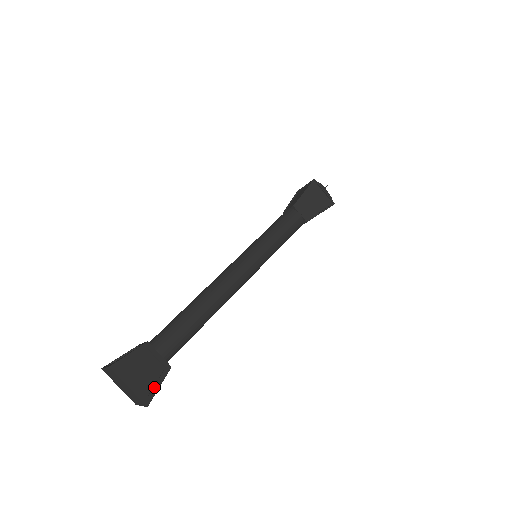
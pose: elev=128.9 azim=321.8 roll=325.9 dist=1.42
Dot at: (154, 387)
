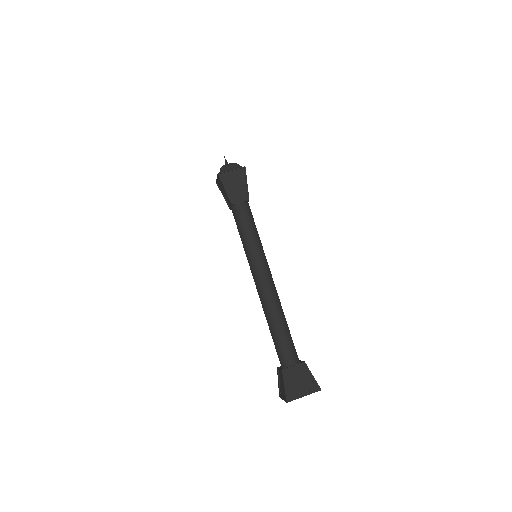
Dot at: (312, 380)
